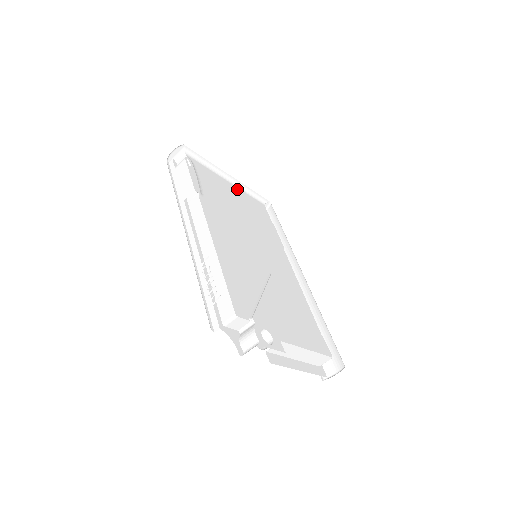
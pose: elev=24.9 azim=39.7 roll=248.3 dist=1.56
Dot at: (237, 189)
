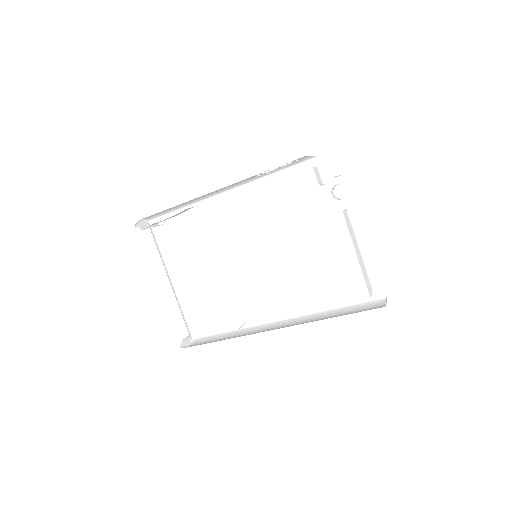
Dot at: occluded
